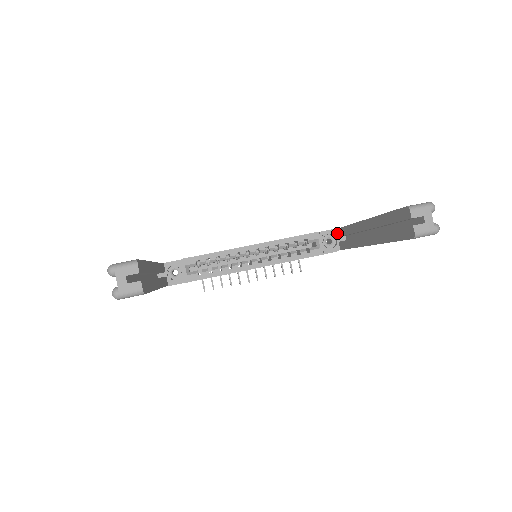
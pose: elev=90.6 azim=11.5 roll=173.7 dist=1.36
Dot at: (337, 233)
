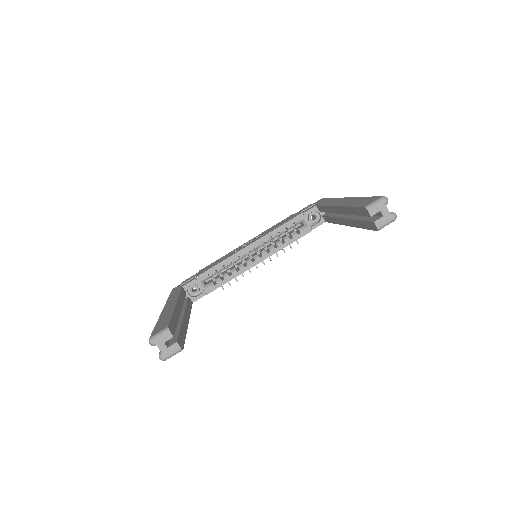
Dot at: (318, 209)
